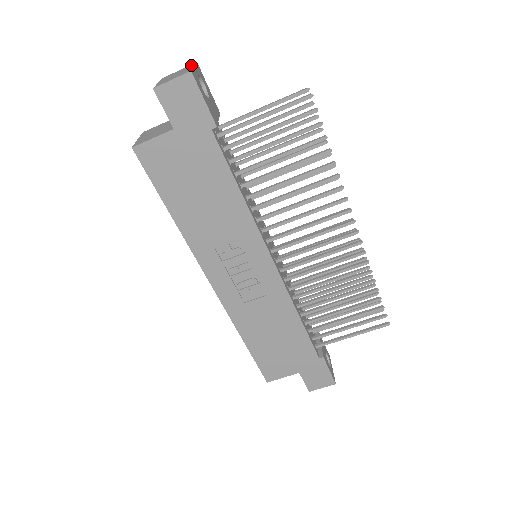
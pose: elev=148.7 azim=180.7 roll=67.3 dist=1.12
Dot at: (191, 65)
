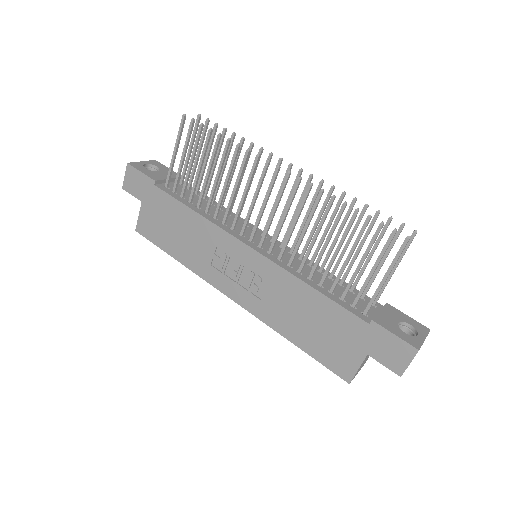
Dot at: occluded
